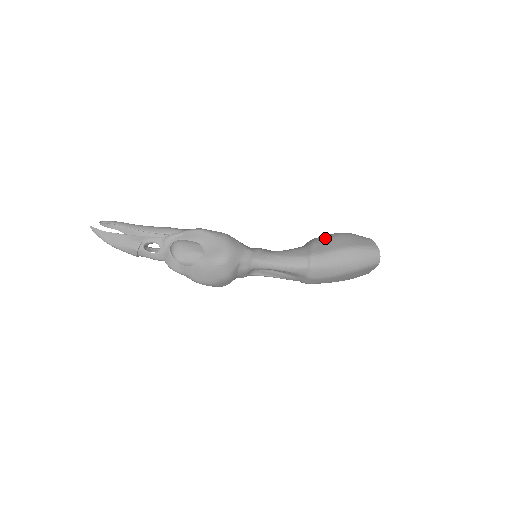
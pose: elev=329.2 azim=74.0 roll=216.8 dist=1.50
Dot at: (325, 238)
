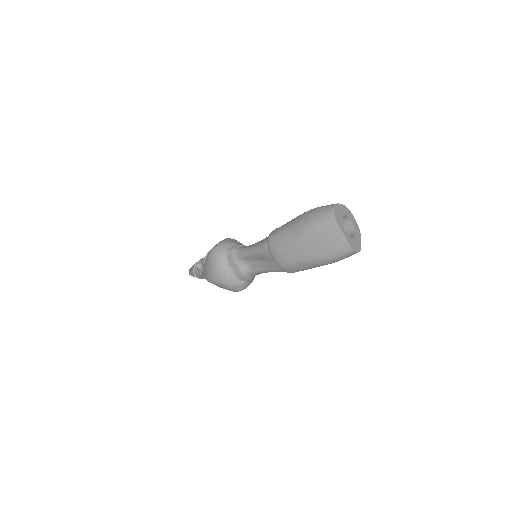
Dot at: occluded
